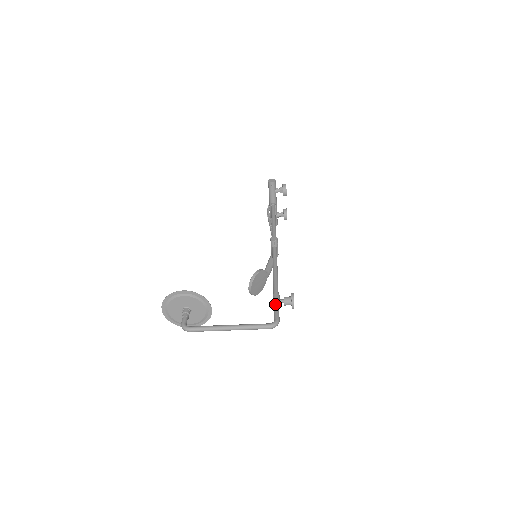
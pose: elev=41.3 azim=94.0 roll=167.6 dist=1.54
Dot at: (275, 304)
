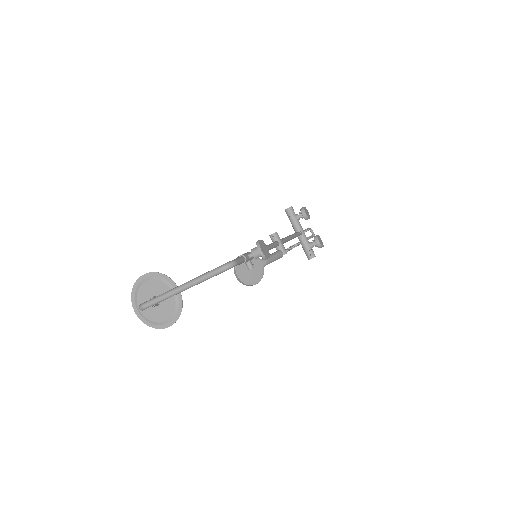
Dot at: (239, 256)
